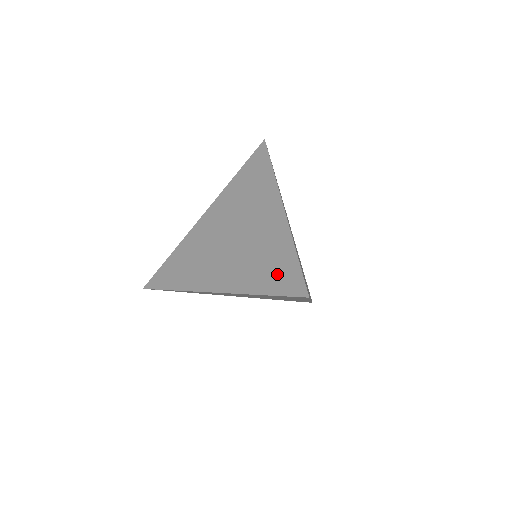
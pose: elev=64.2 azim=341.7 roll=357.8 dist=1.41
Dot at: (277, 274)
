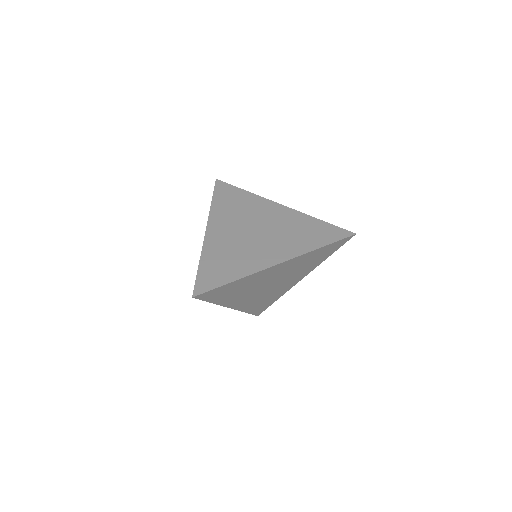
Dot at: (321, 233)
